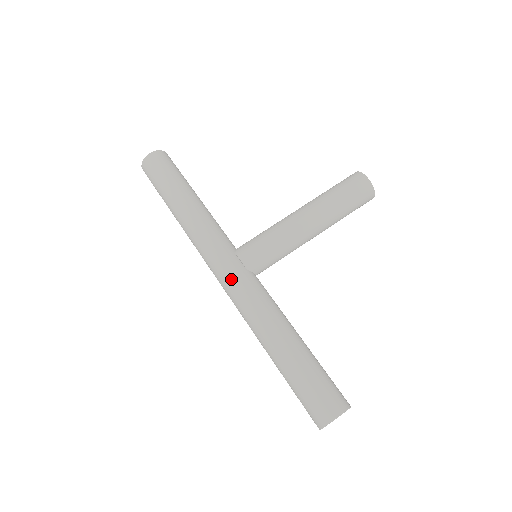
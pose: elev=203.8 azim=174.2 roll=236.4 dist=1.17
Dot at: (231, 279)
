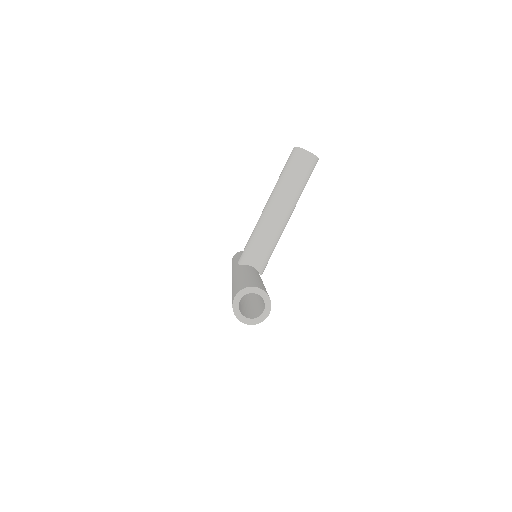
Dot at: occluded
